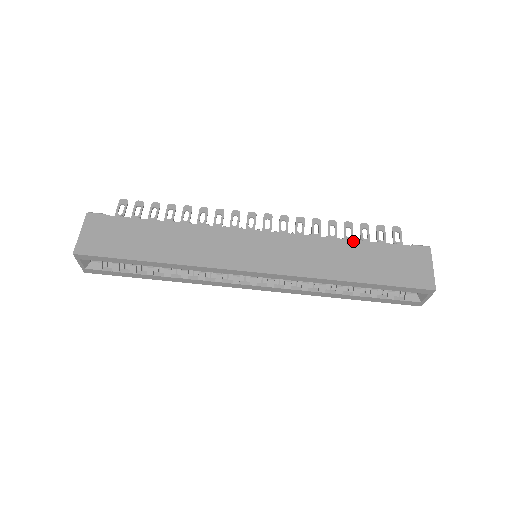
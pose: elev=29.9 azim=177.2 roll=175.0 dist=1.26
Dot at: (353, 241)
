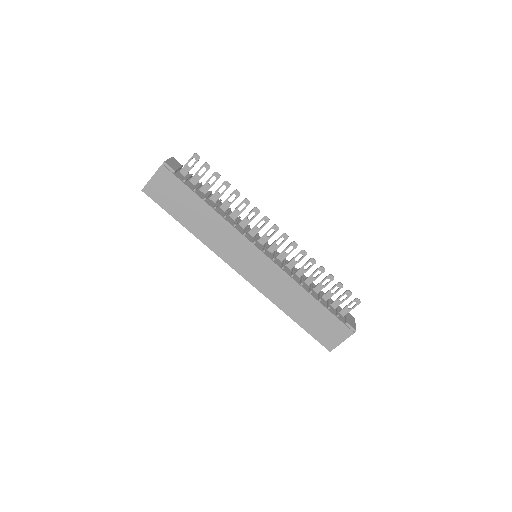
Dot at: (314, 298)
